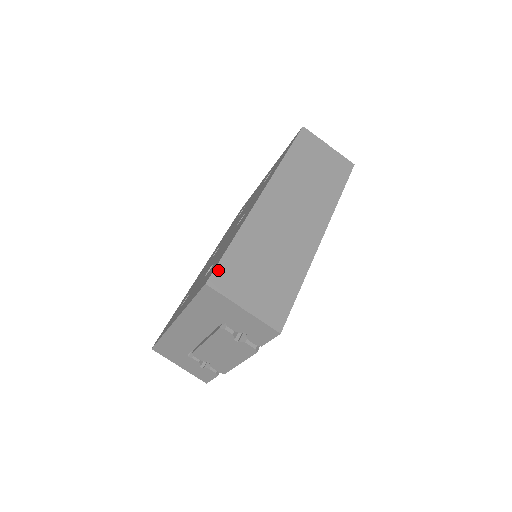
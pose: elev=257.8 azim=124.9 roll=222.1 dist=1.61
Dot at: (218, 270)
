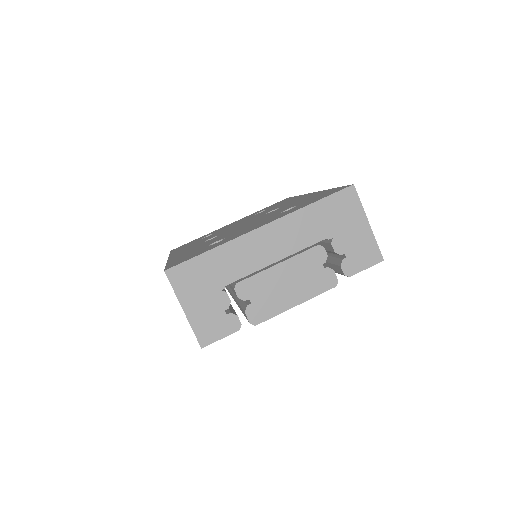
Dot at: occluded
